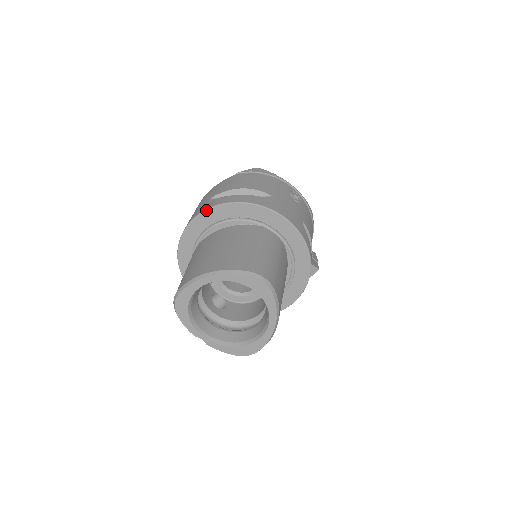
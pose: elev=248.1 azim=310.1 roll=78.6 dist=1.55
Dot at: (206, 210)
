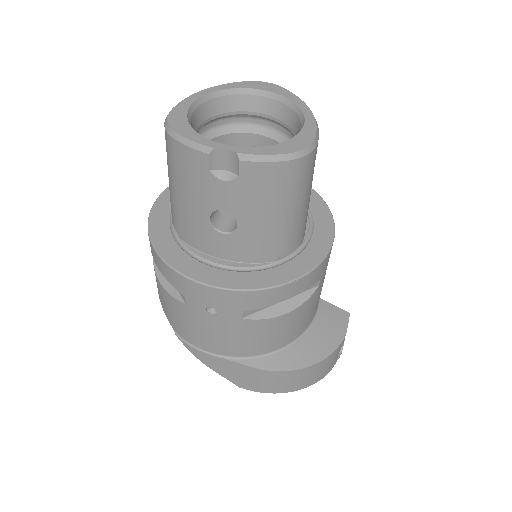
Dot at: occluded
